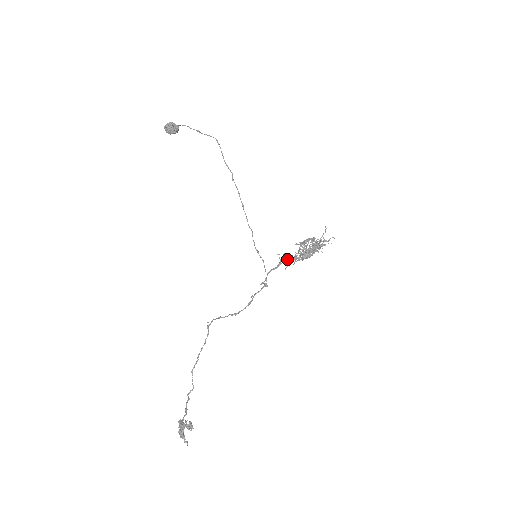
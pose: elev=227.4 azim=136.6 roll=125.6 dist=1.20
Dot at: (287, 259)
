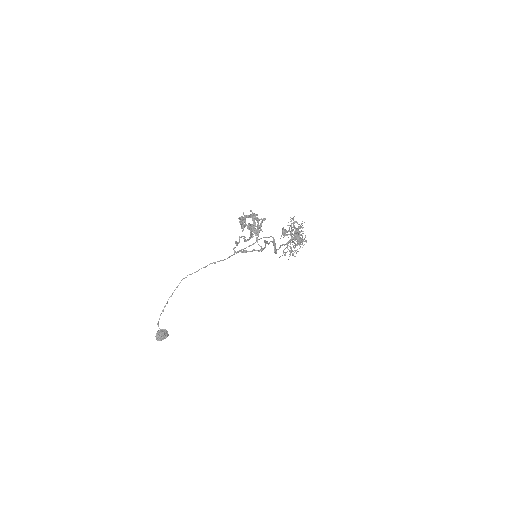
Dot at: occluded
